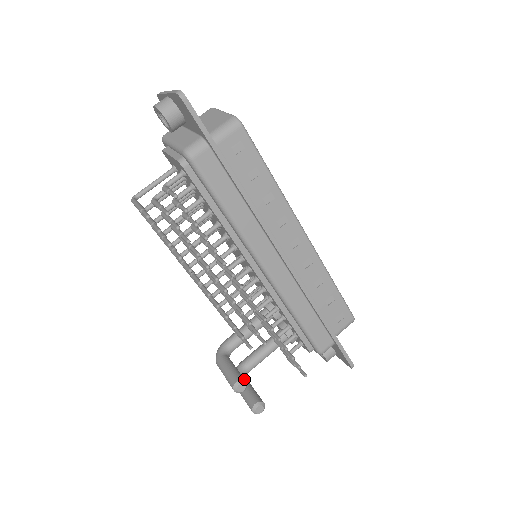
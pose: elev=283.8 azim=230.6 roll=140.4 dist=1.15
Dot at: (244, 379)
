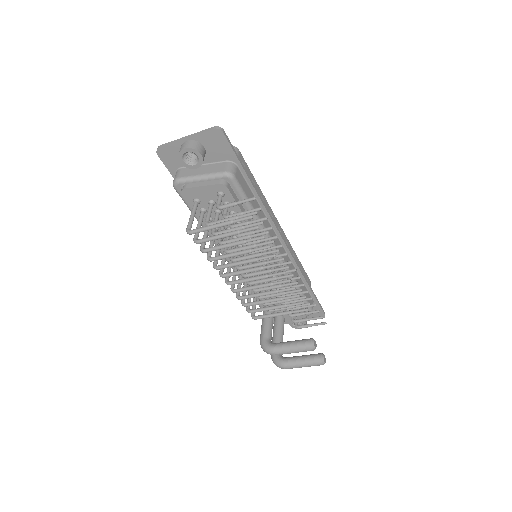
Dot at: (311, 339)
